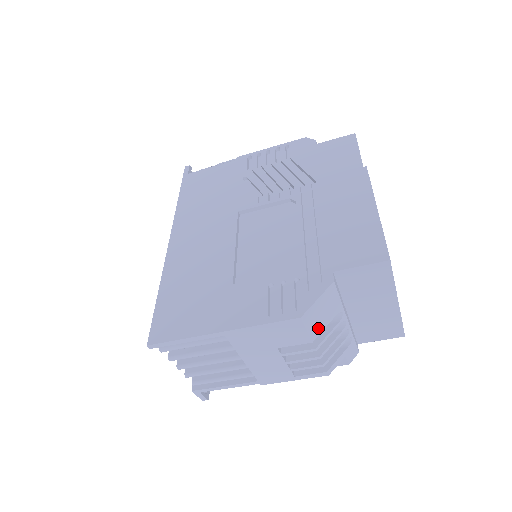
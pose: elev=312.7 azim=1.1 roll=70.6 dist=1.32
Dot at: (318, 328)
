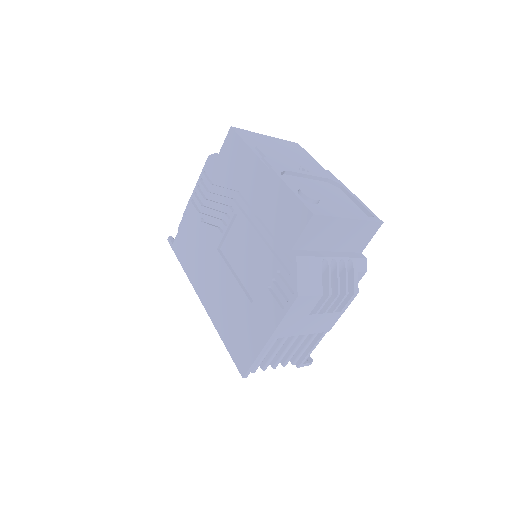
Dot at: (317, 285)
